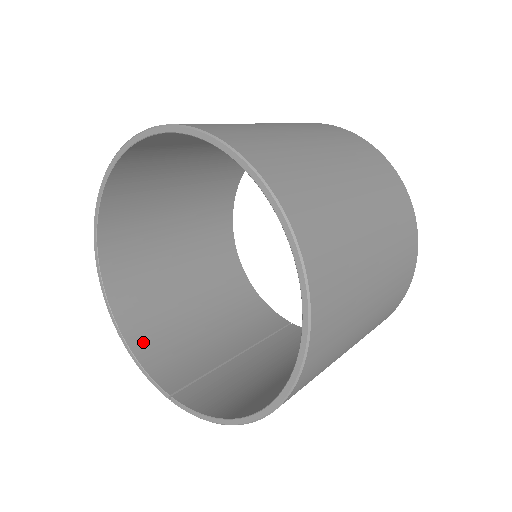
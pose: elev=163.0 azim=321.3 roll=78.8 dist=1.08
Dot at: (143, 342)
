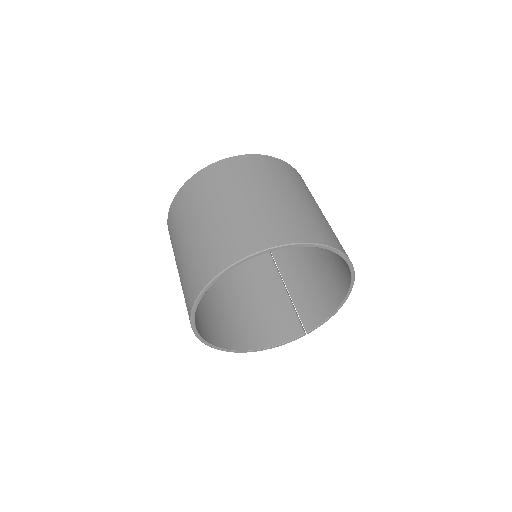
Dot at: (266, 339)
